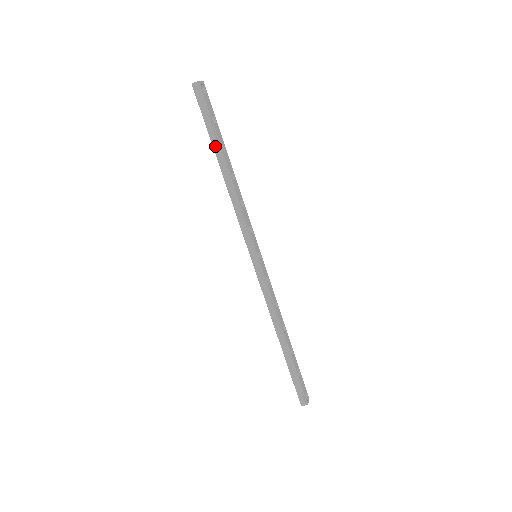
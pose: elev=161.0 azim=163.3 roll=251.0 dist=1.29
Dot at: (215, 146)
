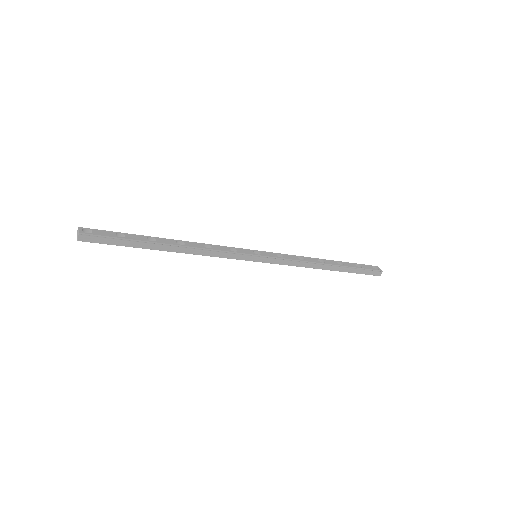
Dot at: (148, 247)
